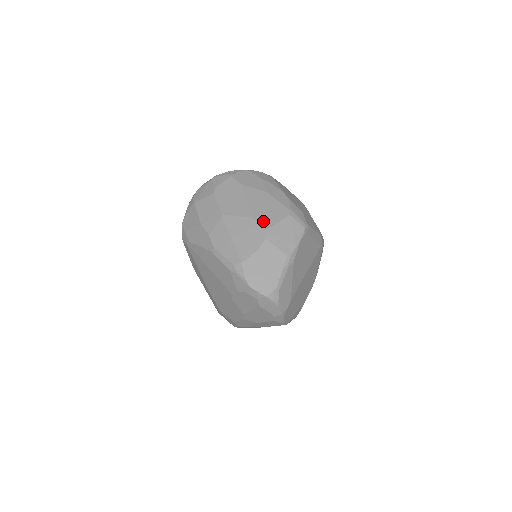
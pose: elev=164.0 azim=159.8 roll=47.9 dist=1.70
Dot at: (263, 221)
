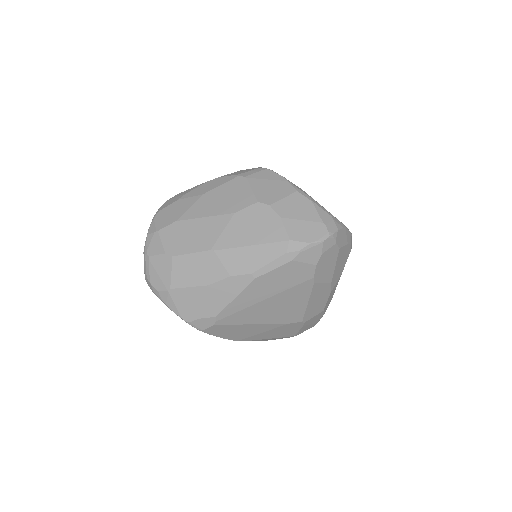
Dot at: (243, 203)
